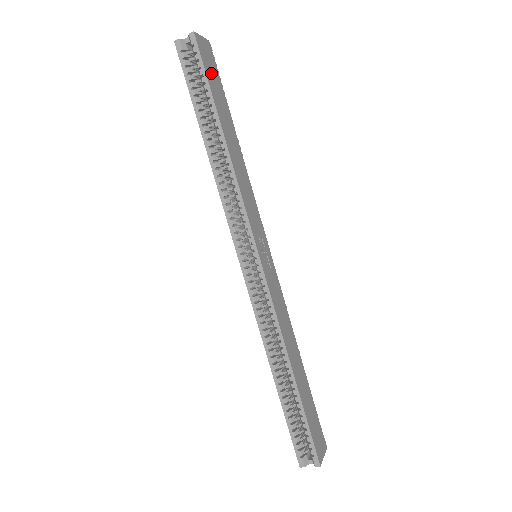
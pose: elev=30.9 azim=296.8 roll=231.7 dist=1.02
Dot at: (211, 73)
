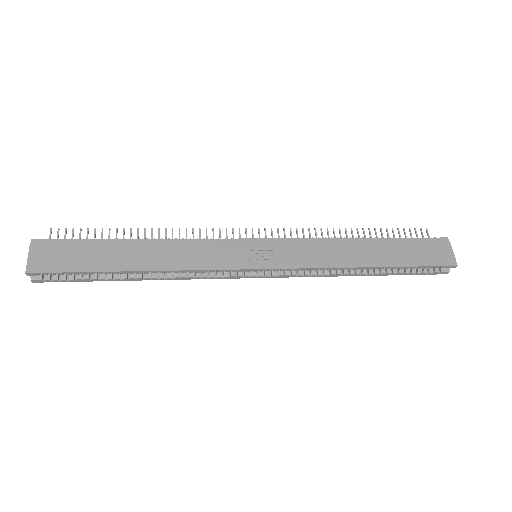
Dot at: (69, 260)
